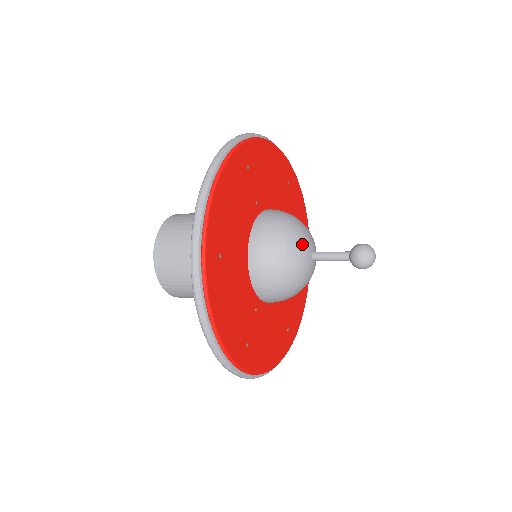
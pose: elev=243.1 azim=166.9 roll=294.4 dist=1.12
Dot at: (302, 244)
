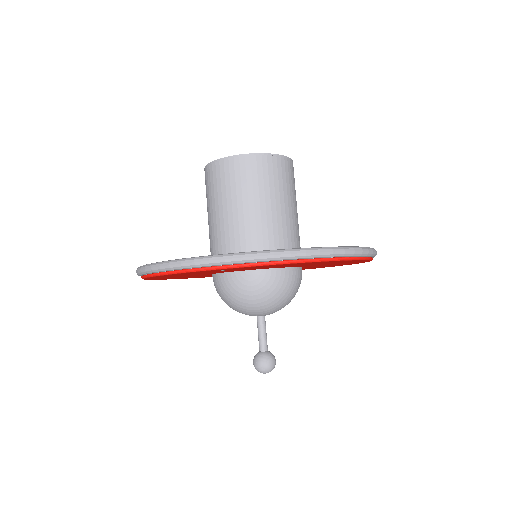
Dot at: (266, 312)
